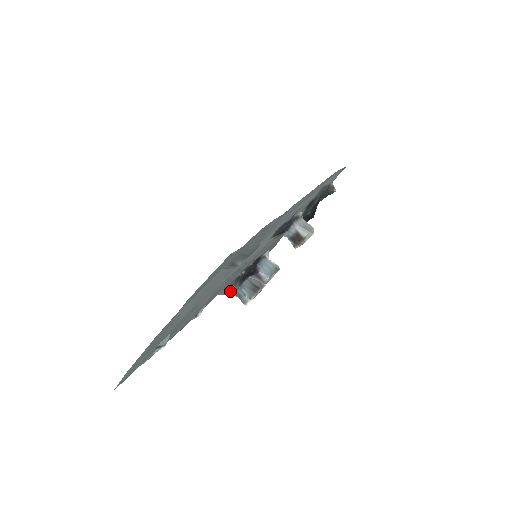
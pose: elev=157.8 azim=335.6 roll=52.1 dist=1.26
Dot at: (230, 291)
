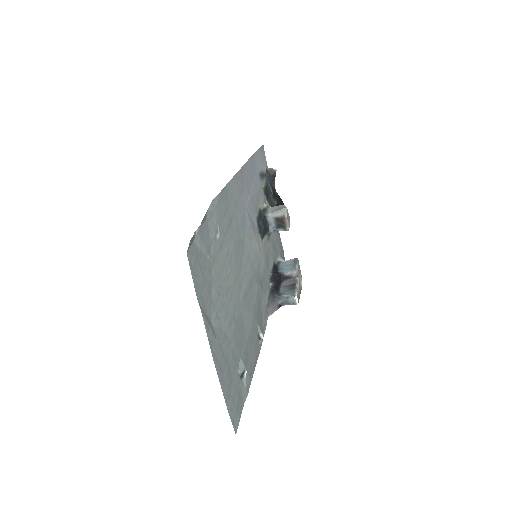
Dot at: (275, 305)
